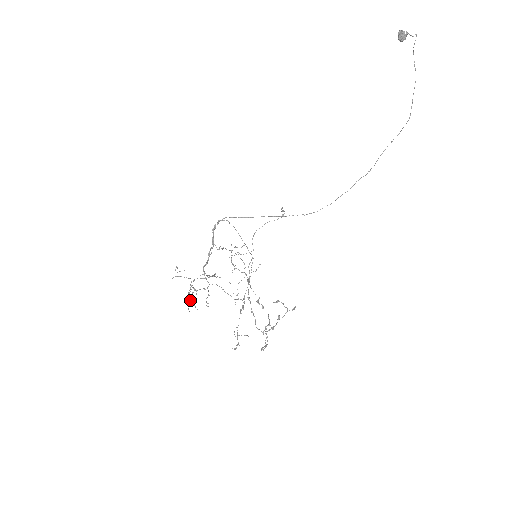
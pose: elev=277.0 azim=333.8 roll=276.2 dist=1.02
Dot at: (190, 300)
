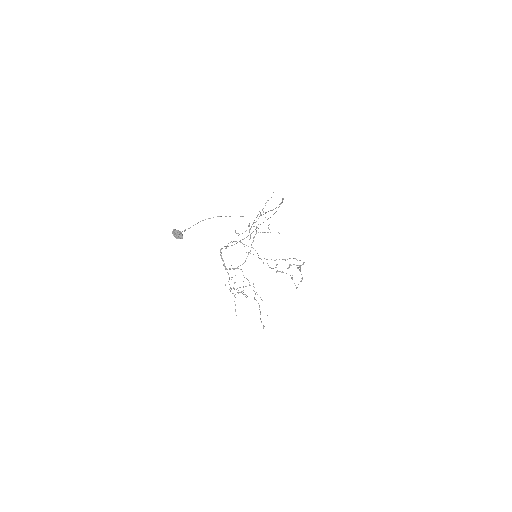
Dot at: occluded
